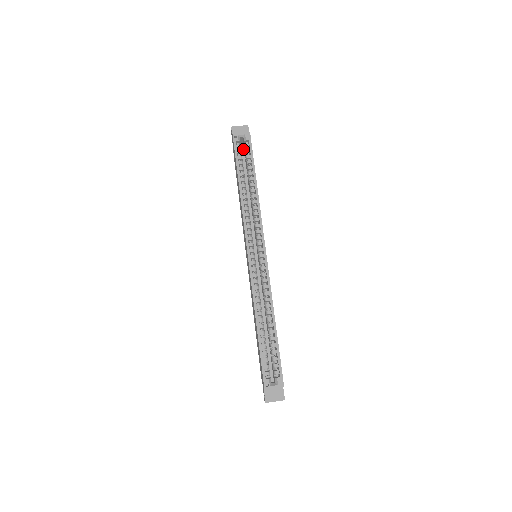
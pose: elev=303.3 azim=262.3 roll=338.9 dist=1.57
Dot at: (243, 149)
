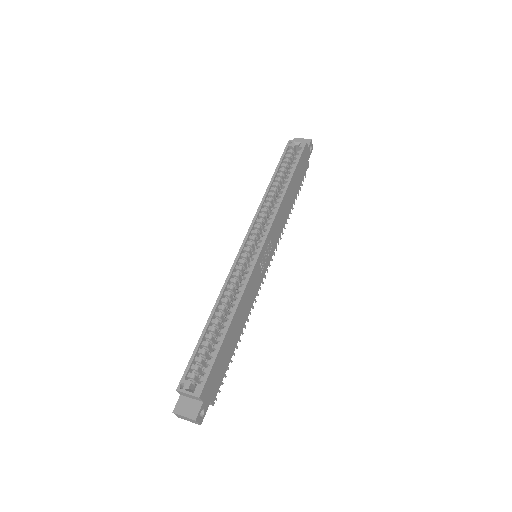
Dot at: occluded
